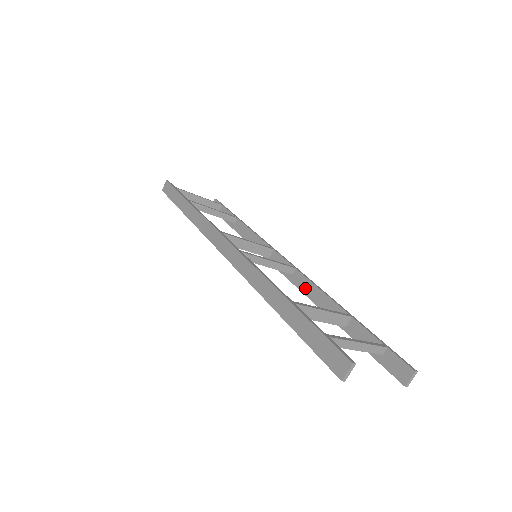
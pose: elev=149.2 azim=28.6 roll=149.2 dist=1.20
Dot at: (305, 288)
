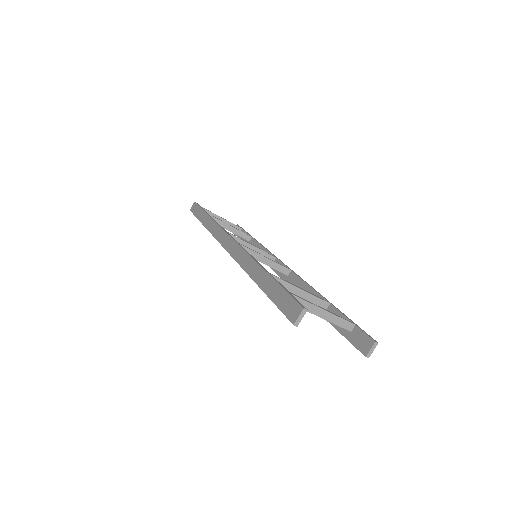
Dot at: (296, 285)
